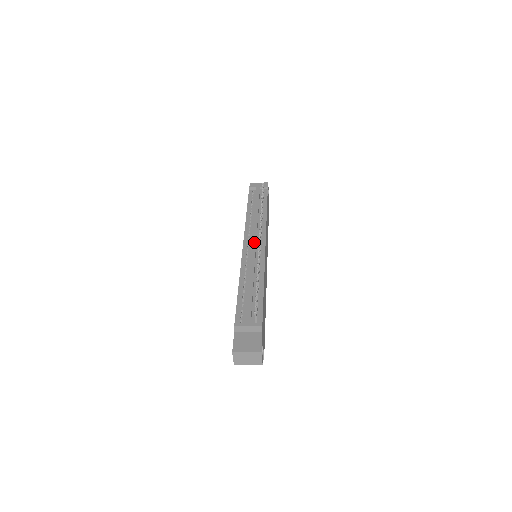
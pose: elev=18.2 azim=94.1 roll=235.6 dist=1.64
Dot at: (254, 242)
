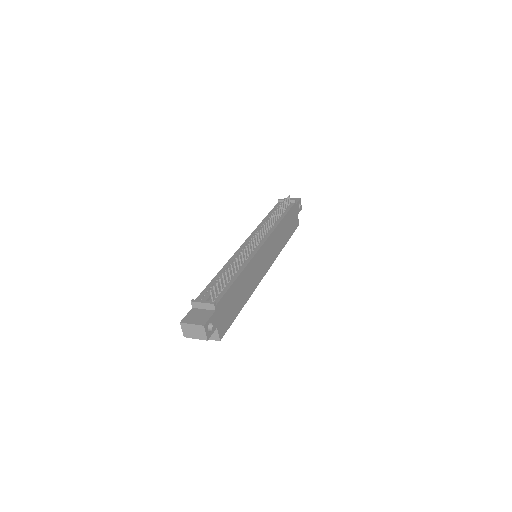
Dot at: occluded
